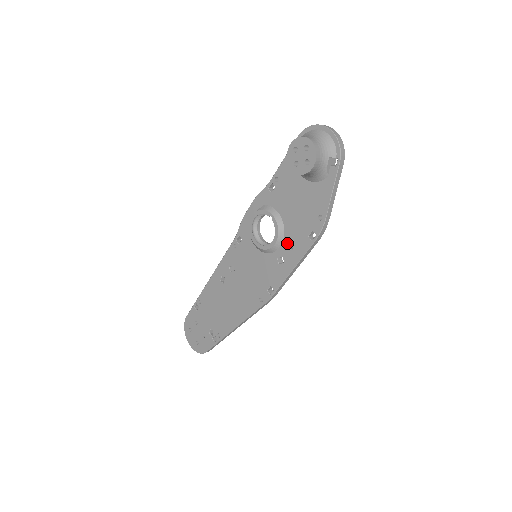
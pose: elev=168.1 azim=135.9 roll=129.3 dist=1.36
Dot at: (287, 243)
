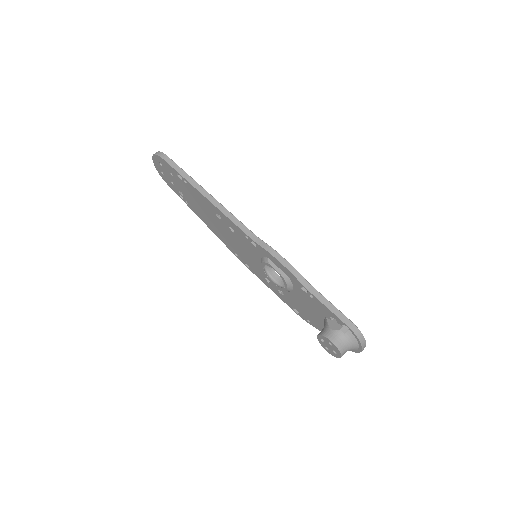
Dot at: (280, 290)
